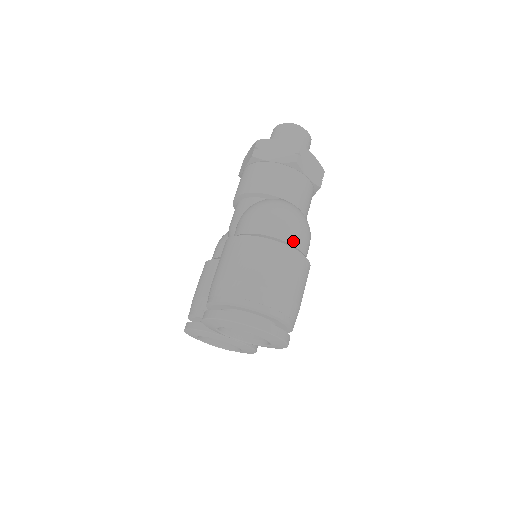
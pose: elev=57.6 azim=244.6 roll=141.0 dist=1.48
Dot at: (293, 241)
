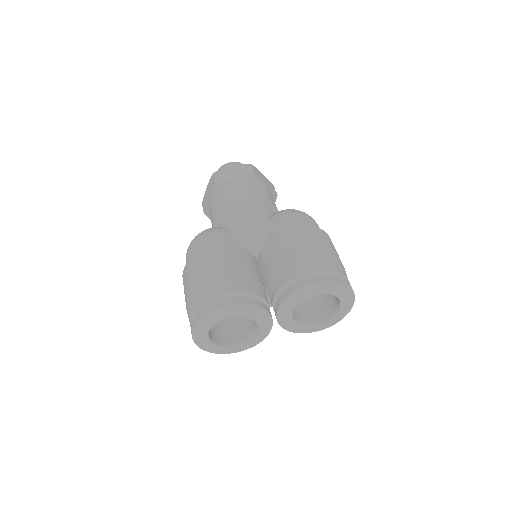
Dot at: occluded
